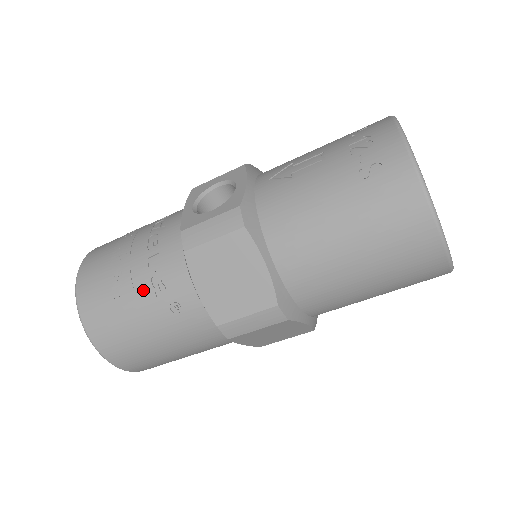
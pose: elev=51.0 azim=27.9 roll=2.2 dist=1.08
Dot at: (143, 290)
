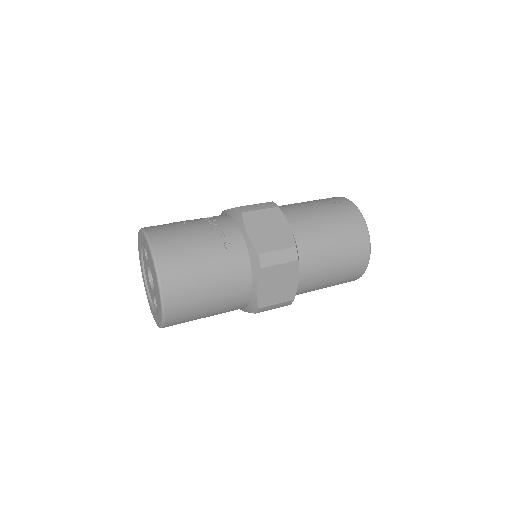
Dot at: (206, 233)
